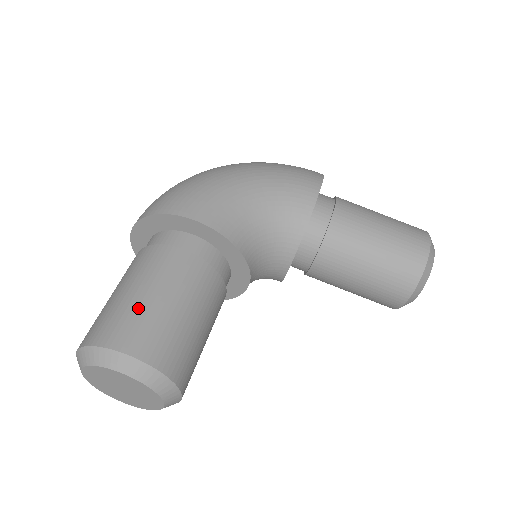
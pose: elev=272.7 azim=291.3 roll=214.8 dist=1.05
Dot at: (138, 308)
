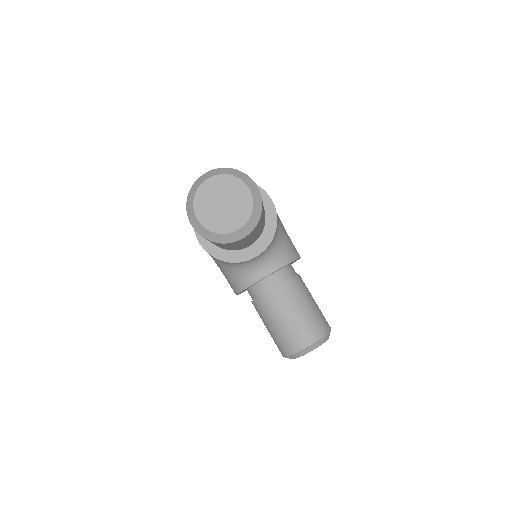
Dot at: occluded
